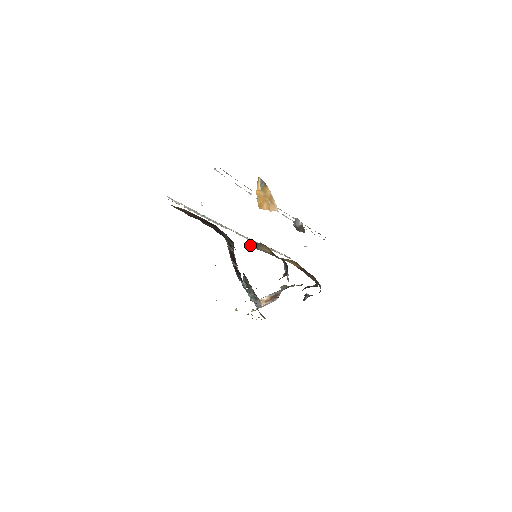
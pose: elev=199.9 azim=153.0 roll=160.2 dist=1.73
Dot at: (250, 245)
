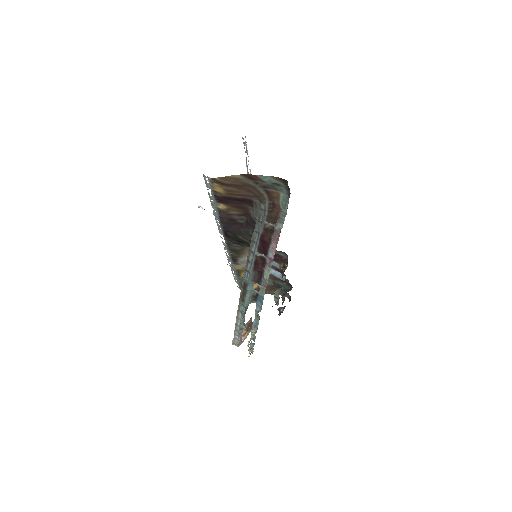
Dot at: (241, 252)
